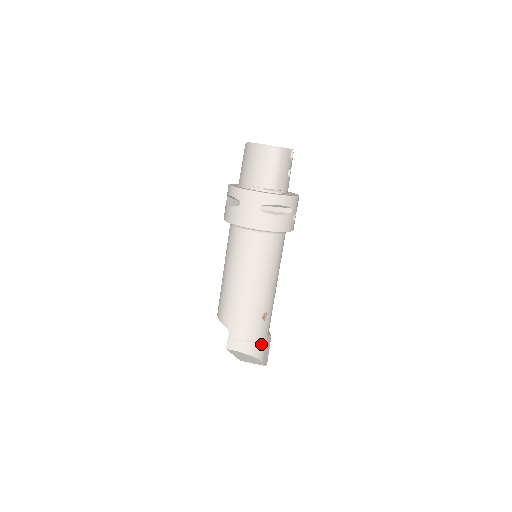
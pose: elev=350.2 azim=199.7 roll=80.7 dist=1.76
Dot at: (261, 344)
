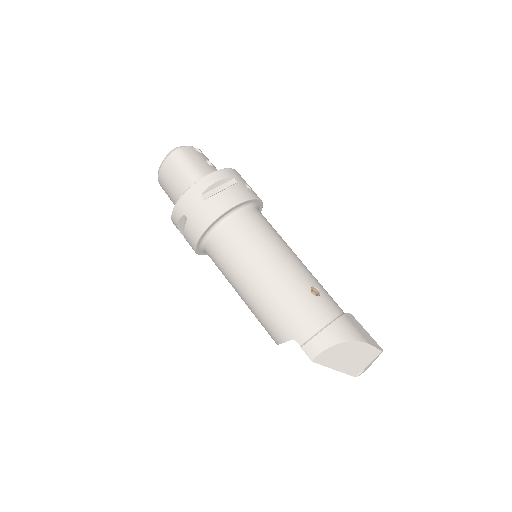
Dot at: (342, 323)
